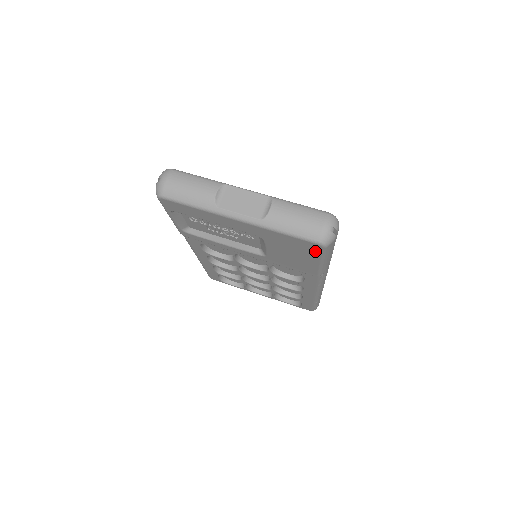
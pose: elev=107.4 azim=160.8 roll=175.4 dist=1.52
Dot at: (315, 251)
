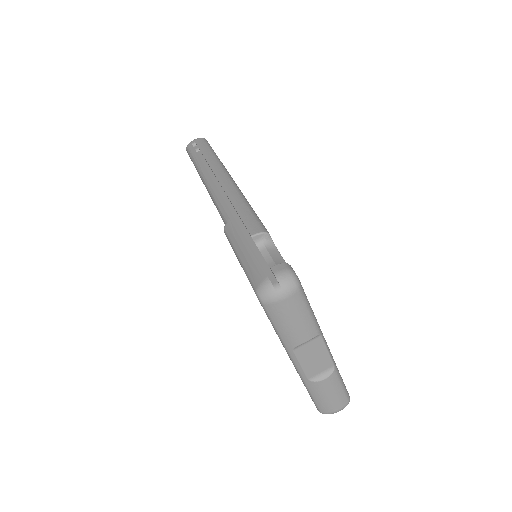
Dot at: occluded
